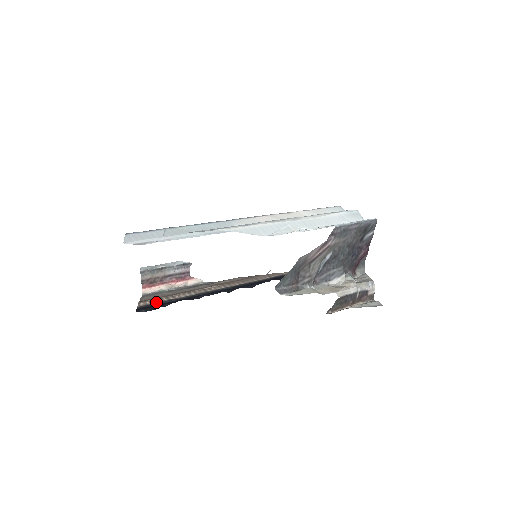
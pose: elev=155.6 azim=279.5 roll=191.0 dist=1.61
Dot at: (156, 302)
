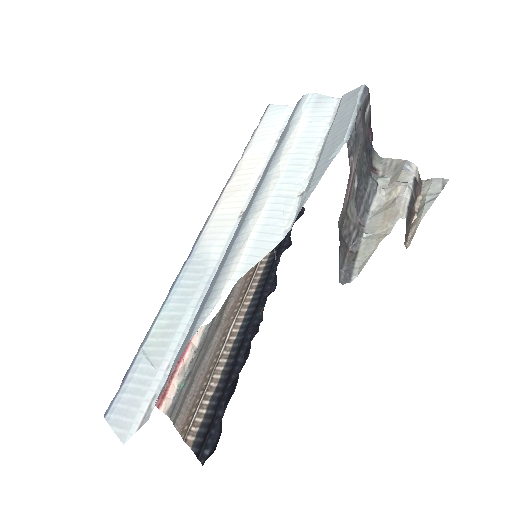
Dot at: (202, 418)
